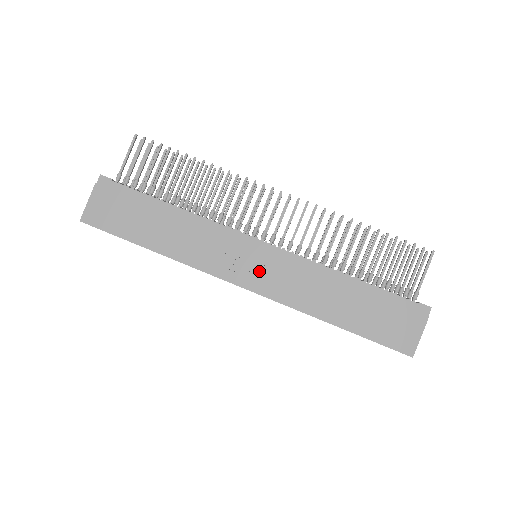
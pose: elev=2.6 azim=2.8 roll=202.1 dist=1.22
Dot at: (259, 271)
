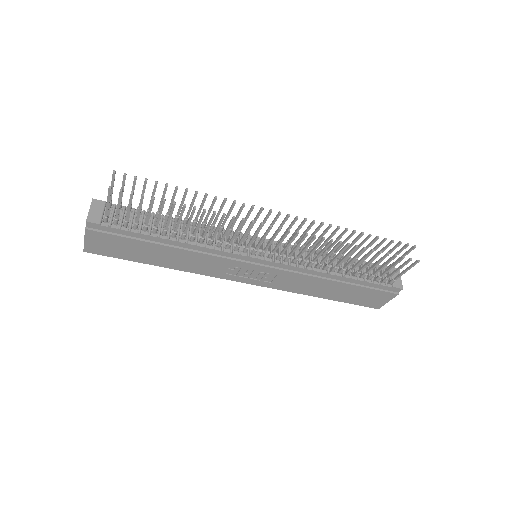
Dot at: (260, 276)
